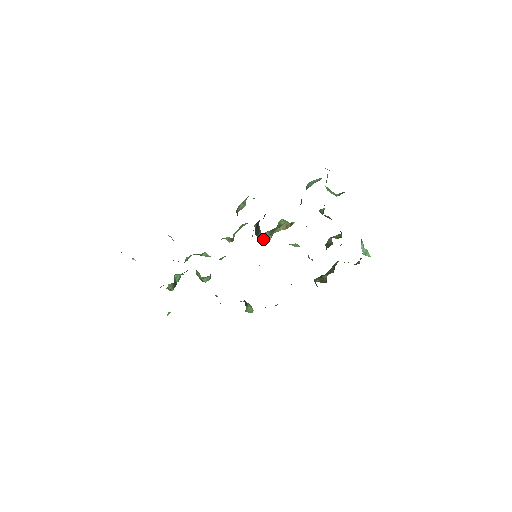
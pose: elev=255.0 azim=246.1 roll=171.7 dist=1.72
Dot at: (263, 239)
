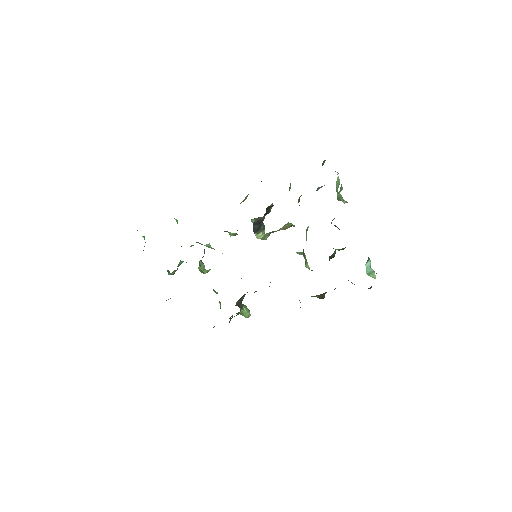
Dot at: (262, 238)
